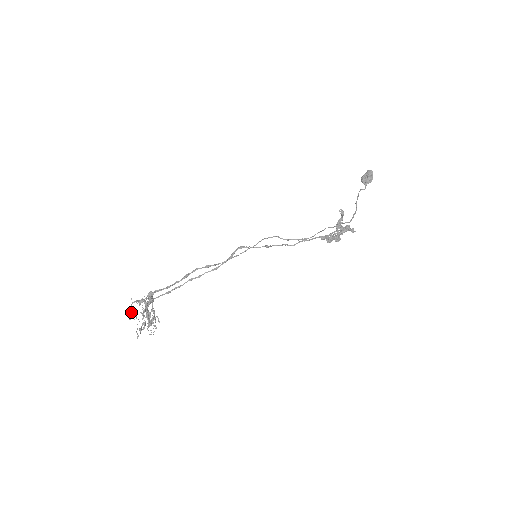
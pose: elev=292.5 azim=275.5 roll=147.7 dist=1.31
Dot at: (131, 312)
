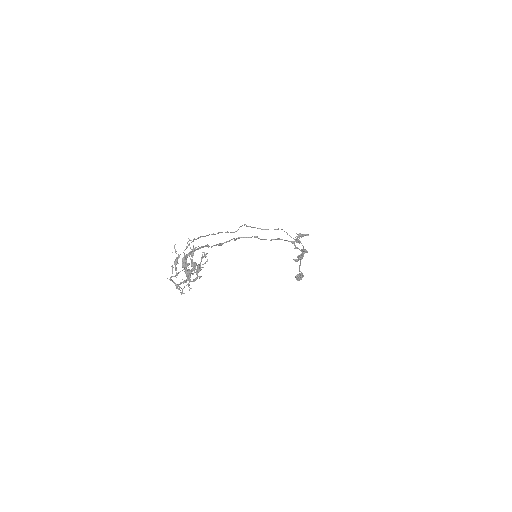
Dot at: (174, 248)
